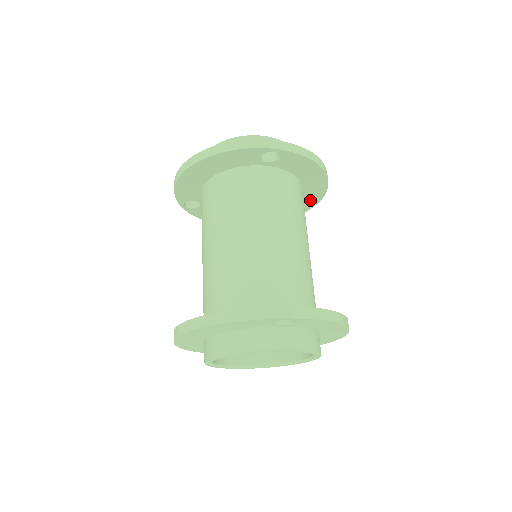
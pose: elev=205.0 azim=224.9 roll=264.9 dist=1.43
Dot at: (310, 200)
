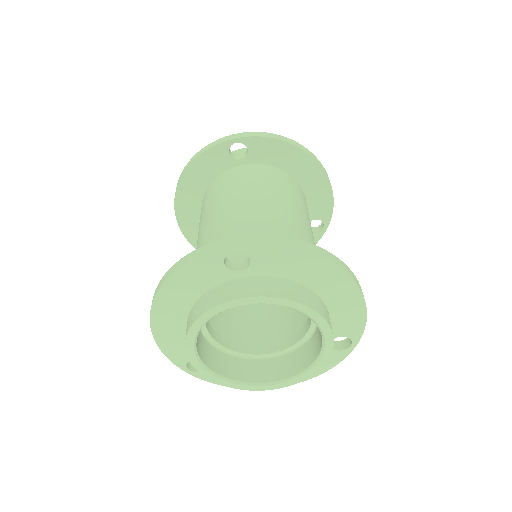
Dot at: (322, 202)
